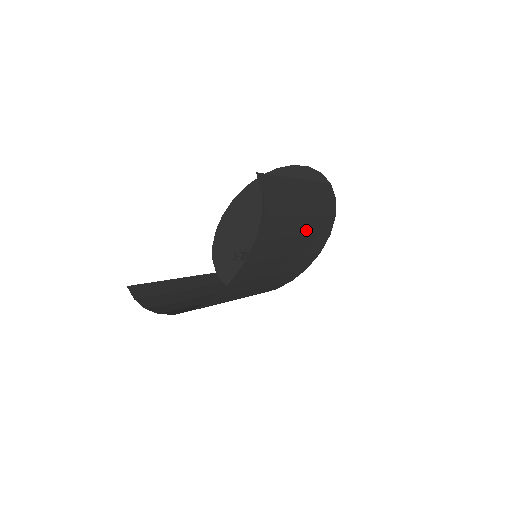
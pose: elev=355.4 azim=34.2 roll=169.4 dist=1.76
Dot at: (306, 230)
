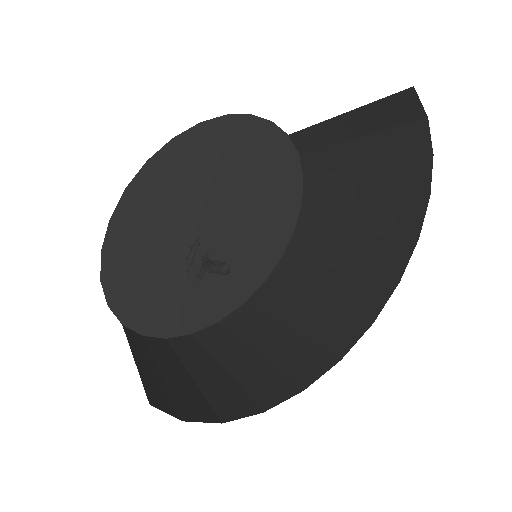
Dot at: (341, 191)
